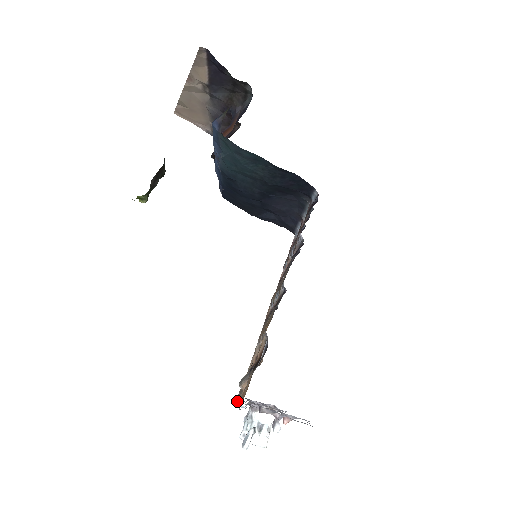
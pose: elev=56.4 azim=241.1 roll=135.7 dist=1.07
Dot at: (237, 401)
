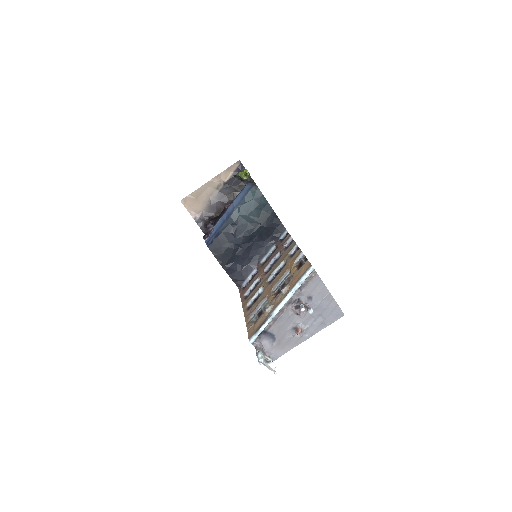
Dot at: (265, 322)
